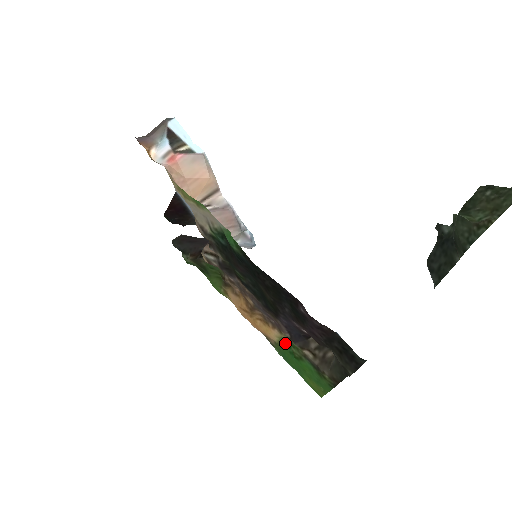
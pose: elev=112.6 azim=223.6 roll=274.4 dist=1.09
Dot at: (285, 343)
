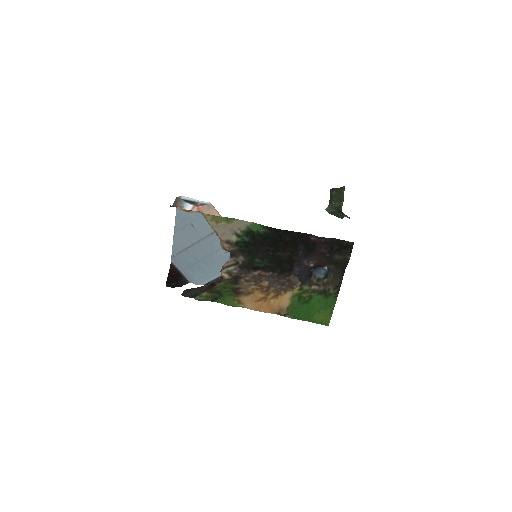
Dot at: (295, 301)
